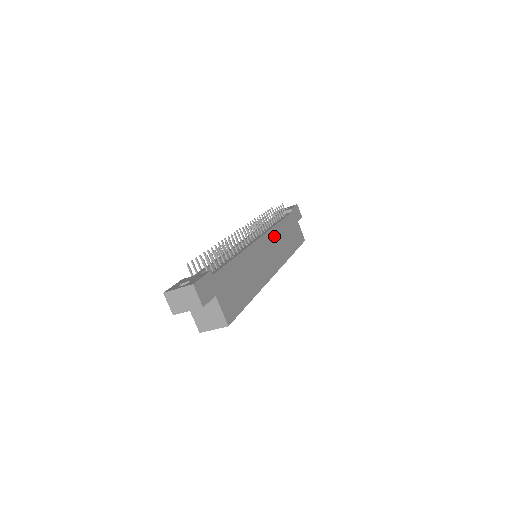
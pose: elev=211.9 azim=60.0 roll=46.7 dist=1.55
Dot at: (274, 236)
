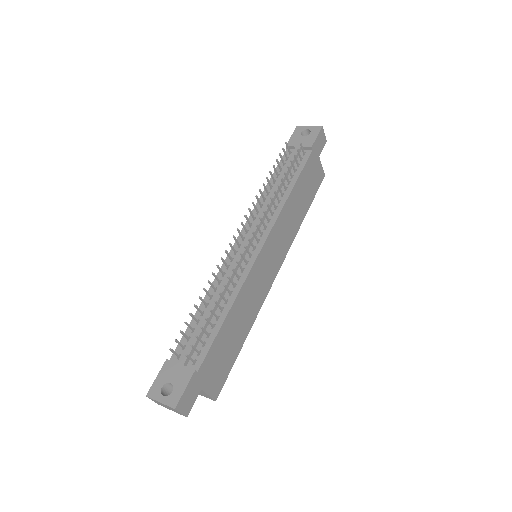
Dot at: (281, 224)
